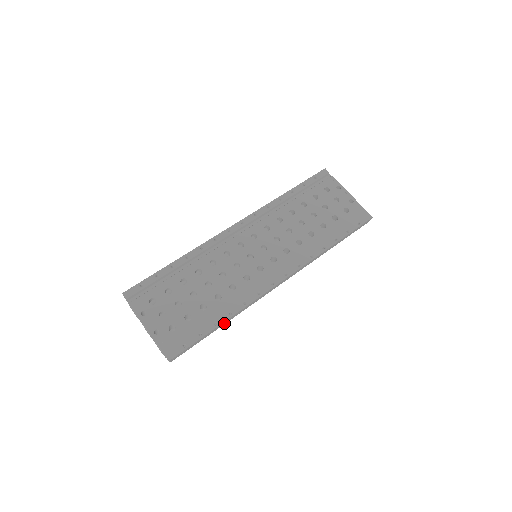
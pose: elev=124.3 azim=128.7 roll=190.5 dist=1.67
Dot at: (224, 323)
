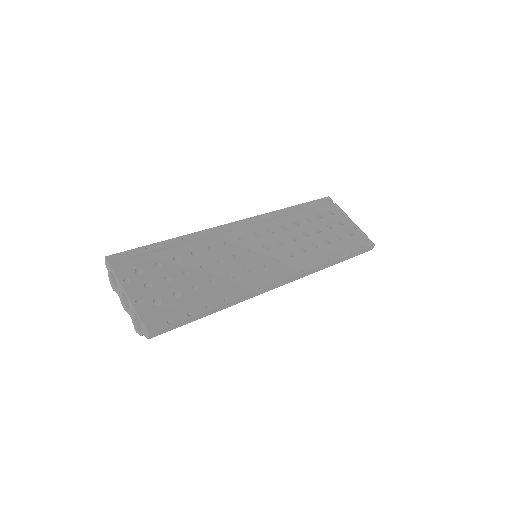
Dot at: (217, 310)
